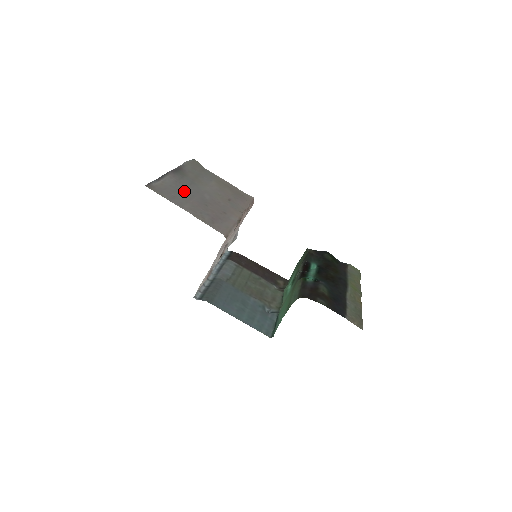
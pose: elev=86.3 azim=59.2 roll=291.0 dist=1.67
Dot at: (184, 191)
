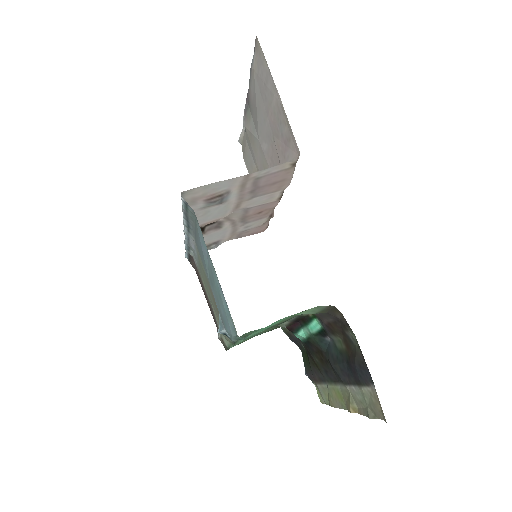
Dot at: (260, 108)
